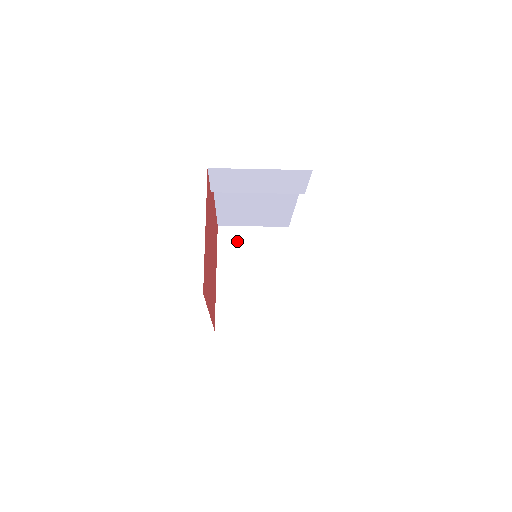
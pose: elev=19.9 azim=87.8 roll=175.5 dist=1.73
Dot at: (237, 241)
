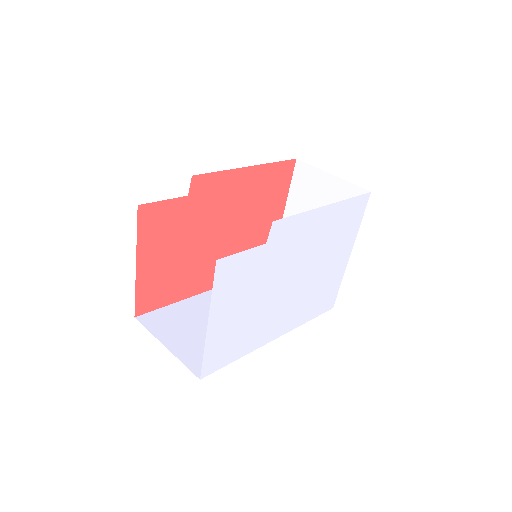
Dot at: (310, 186)
